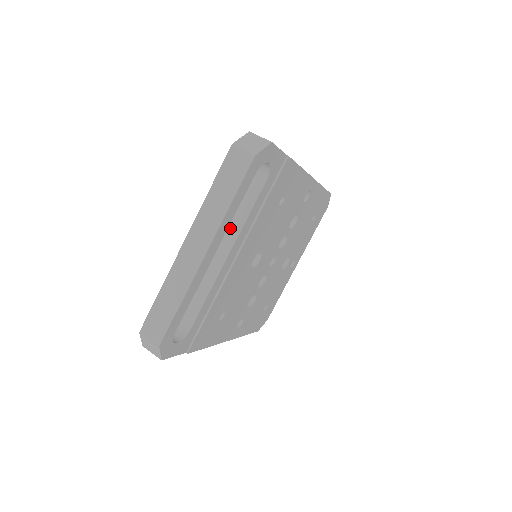
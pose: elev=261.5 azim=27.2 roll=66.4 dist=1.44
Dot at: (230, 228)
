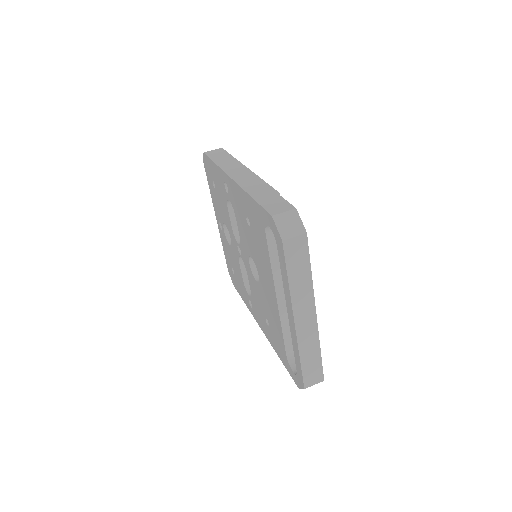
Dot at: occluded
